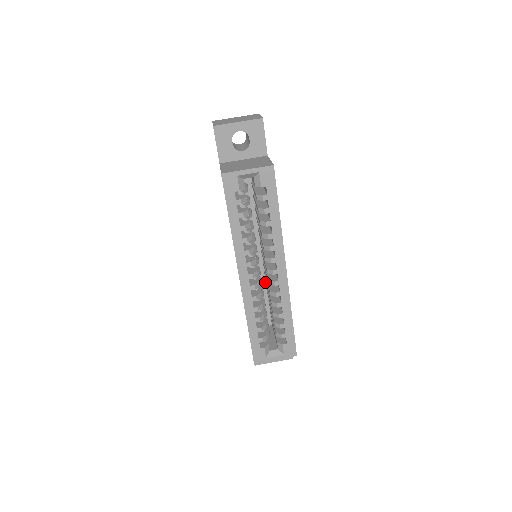
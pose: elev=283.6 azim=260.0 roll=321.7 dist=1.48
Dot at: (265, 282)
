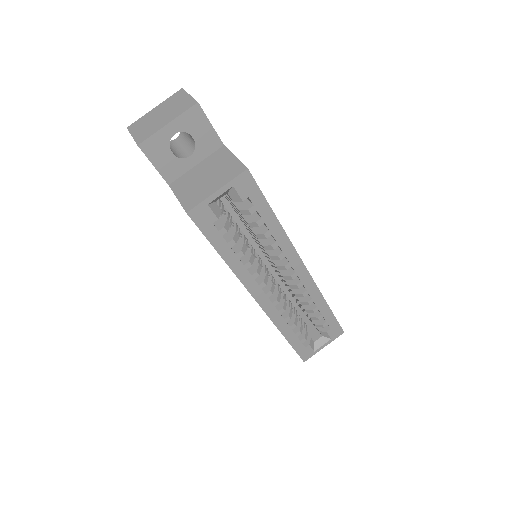
Dot at: (275, 272)
